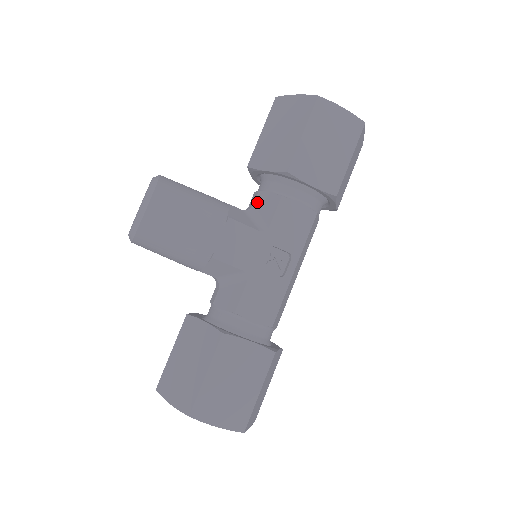
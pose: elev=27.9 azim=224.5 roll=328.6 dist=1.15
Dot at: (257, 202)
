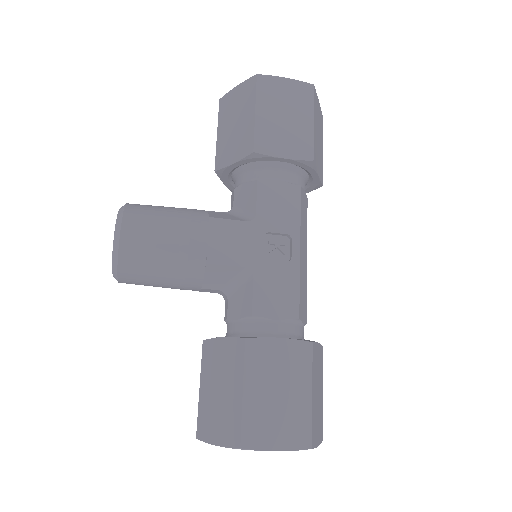
Dot at: (236, 199)
